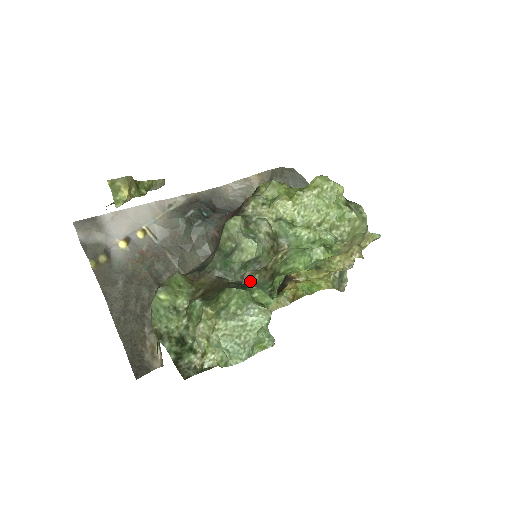
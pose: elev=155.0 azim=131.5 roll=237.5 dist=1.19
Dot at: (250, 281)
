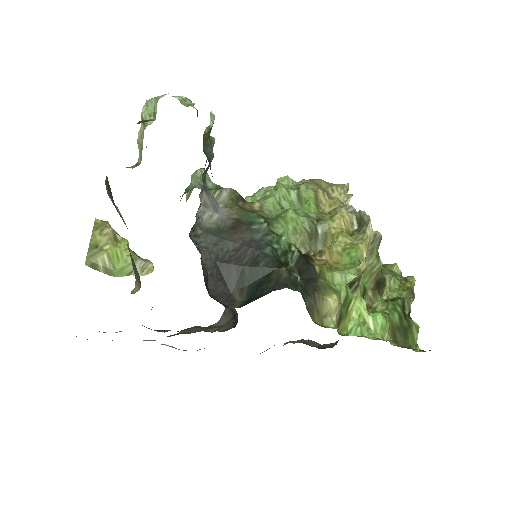
Dot at: (227, 210)
